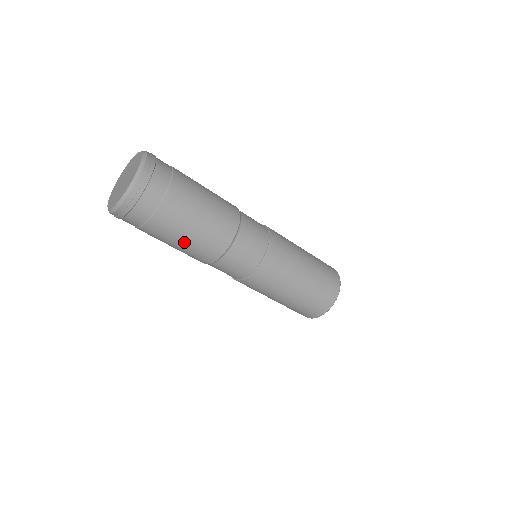
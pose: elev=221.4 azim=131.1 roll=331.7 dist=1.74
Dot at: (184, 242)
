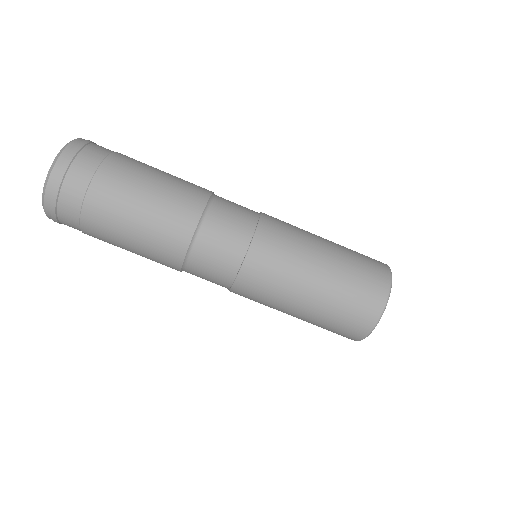
Dot at: (138, 225)
